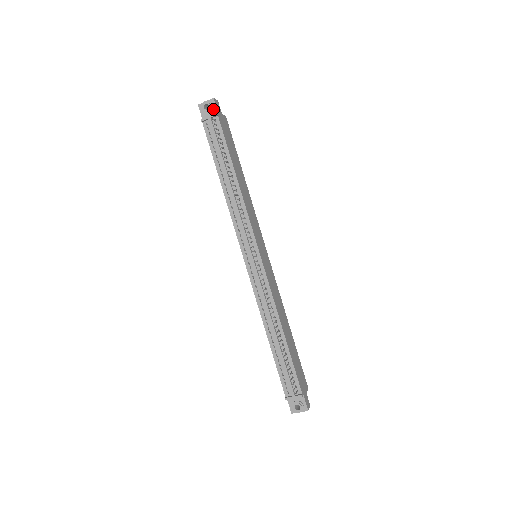
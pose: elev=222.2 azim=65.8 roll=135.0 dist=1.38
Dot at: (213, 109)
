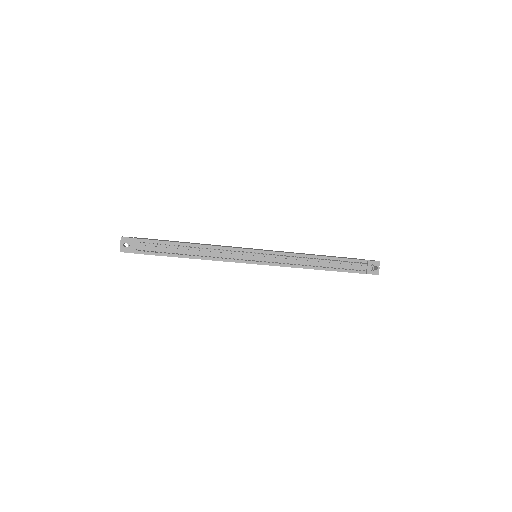
Dot at: (130, 241)
